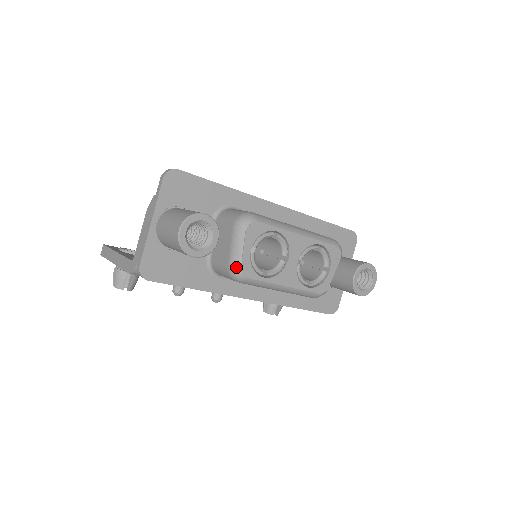
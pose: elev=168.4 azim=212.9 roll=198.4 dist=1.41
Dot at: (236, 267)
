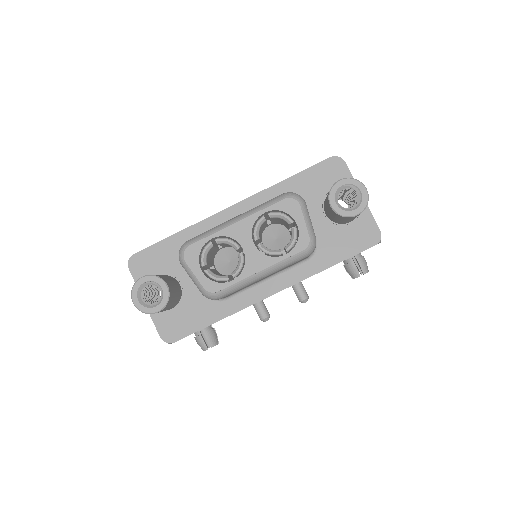
Dot at: (202, 291)
